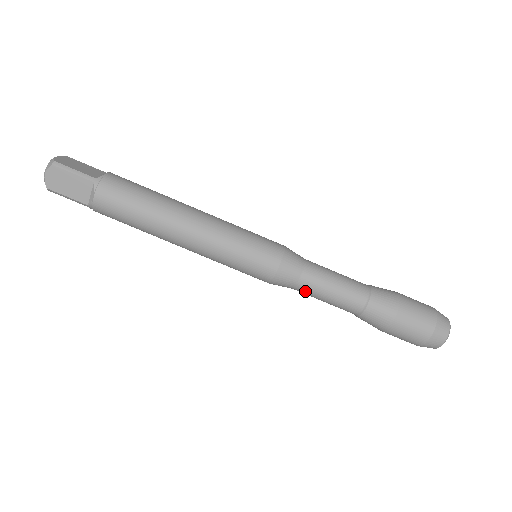
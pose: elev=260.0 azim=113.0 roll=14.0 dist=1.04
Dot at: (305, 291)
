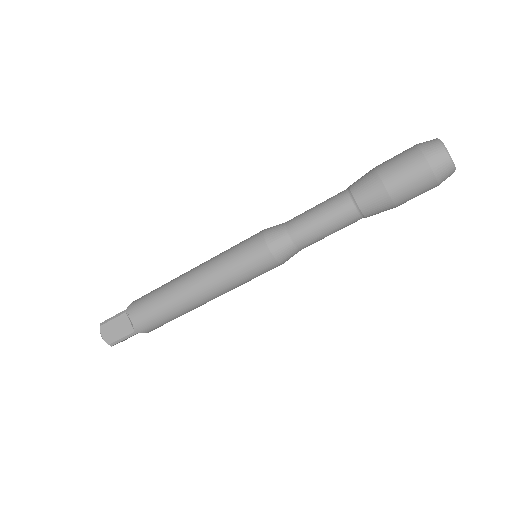
Dot at: occluded
